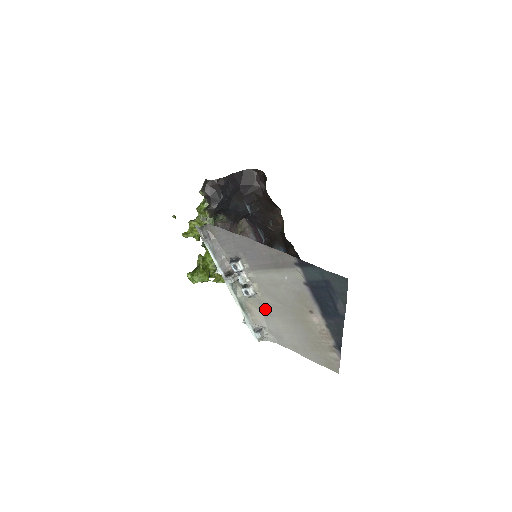
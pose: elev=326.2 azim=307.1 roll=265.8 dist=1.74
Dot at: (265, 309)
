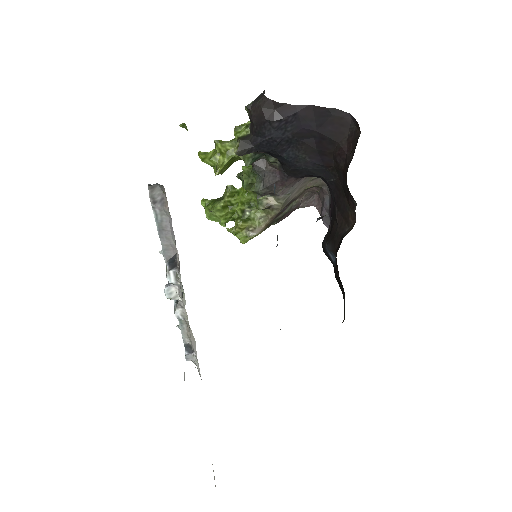
Dot at: occluded
